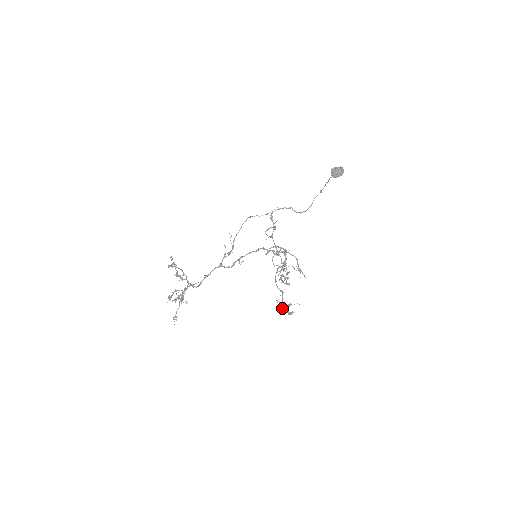
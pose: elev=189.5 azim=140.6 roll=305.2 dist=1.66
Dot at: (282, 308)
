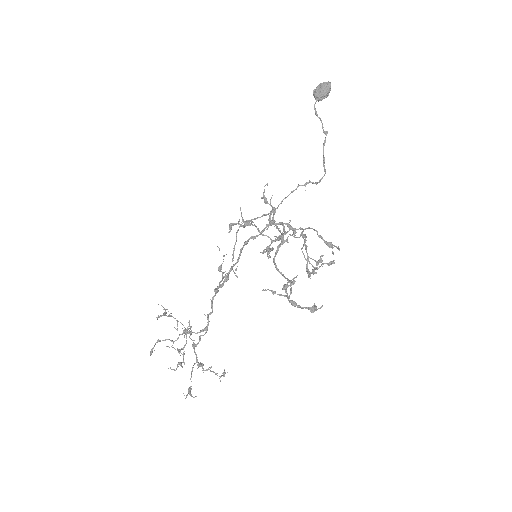
Dot at: (292, 304)
